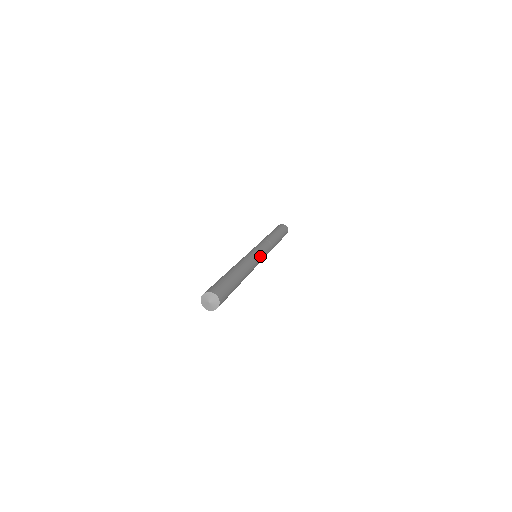
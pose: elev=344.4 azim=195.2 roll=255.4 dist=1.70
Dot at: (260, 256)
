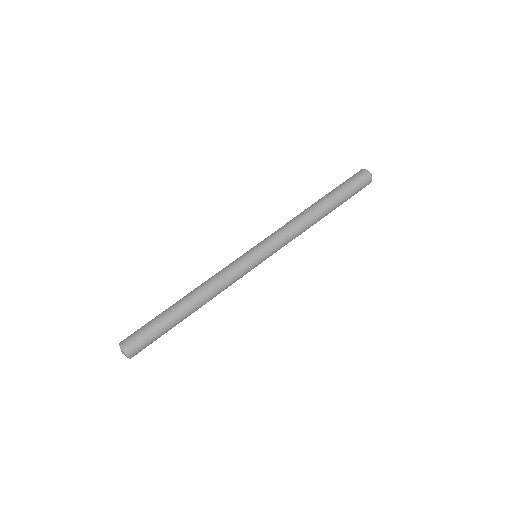
Dot at: (253, 267)
